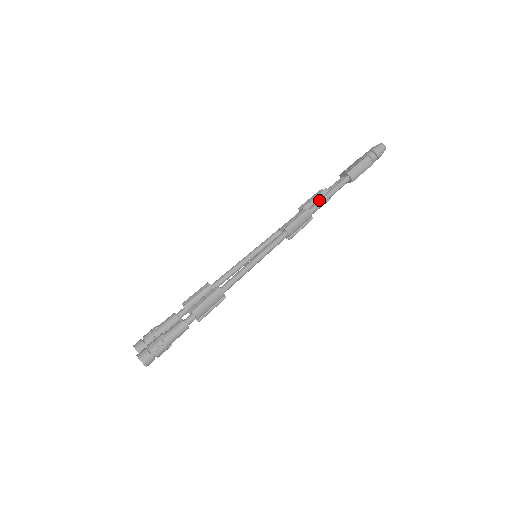
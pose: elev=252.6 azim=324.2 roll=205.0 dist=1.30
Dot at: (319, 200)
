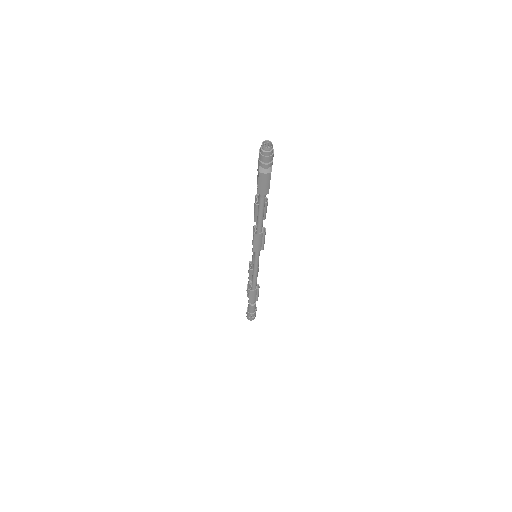
Dot at: (257, 220)
